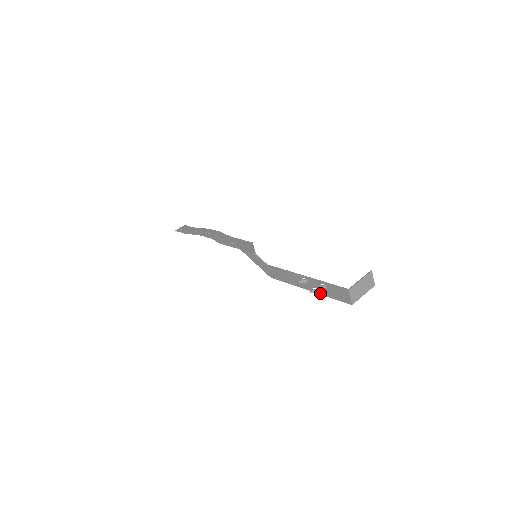
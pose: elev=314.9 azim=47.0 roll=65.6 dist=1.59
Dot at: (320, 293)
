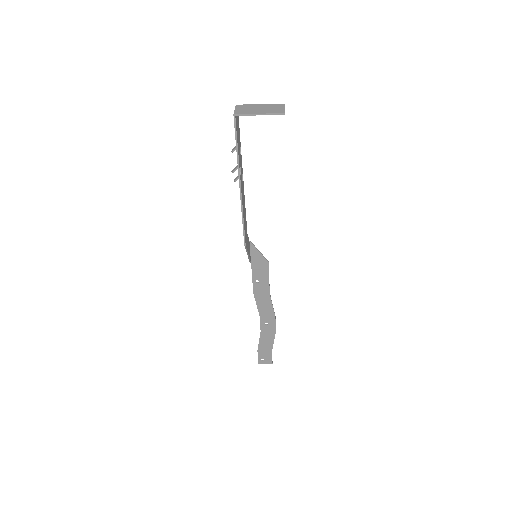
Dot at: (238, 165)
